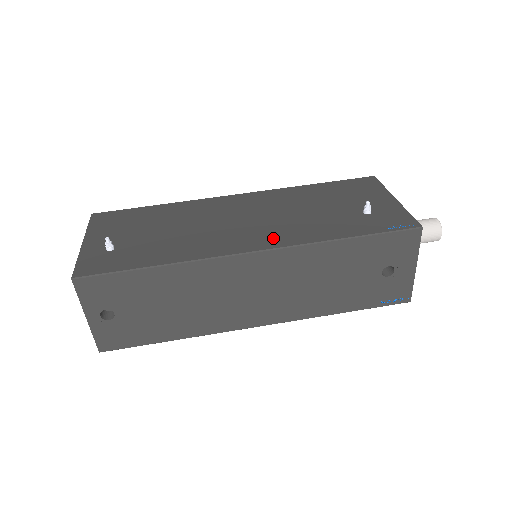
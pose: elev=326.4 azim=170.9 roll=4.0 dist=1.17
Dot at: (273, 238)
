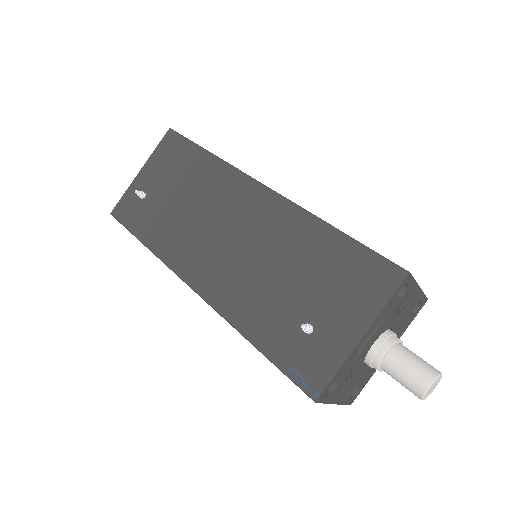
Dot at: (215, 285)
